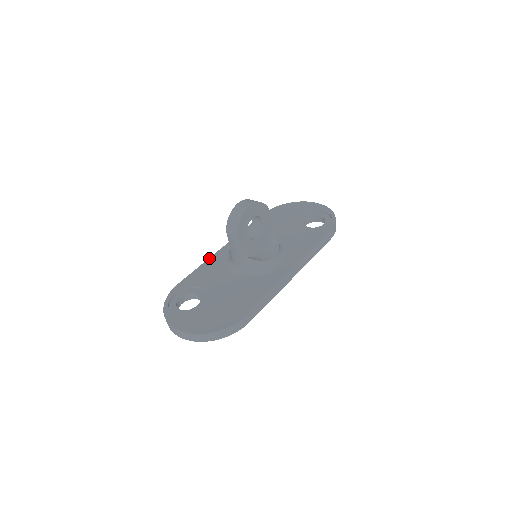
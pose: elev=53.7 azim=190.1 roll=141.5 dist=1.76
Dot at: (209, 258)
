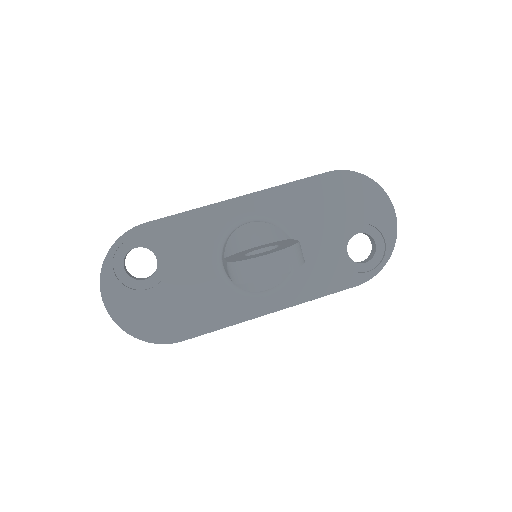
Dot at: (208, 206)
